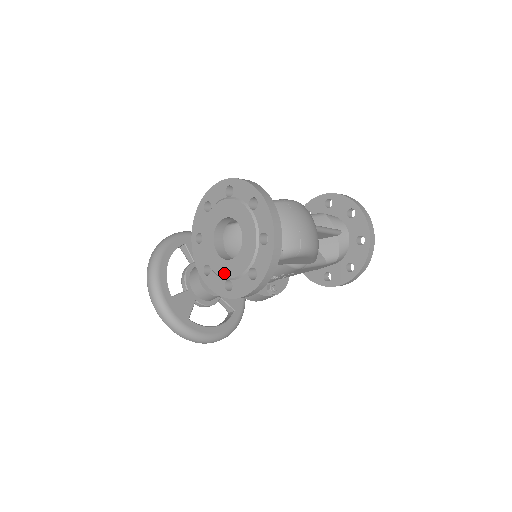
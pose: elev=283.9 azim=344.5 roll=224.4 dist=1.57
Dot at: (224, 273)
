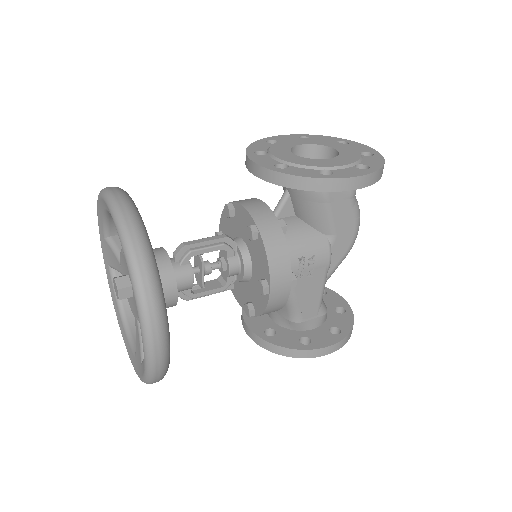
Dot at: (318, 164)
